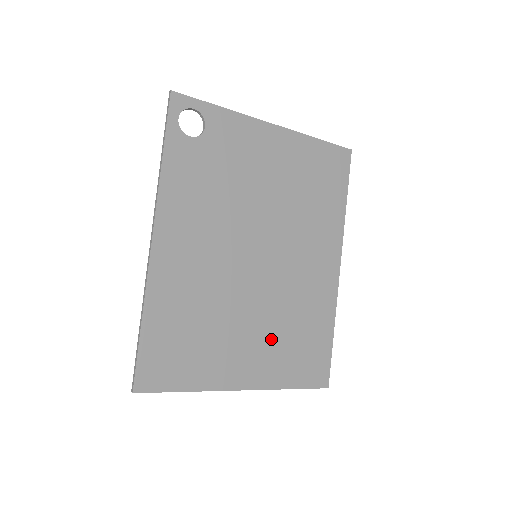
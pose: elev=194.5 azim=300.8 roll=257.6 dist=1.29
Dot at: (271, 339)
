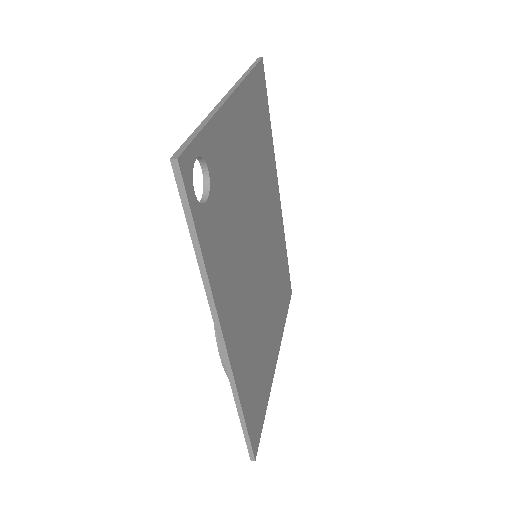
Dot at: (276, 307)
